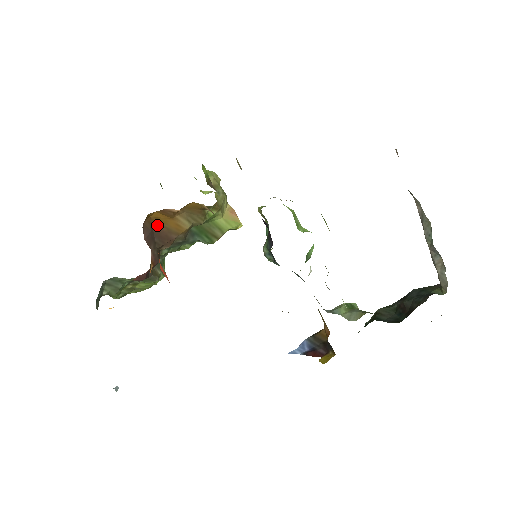
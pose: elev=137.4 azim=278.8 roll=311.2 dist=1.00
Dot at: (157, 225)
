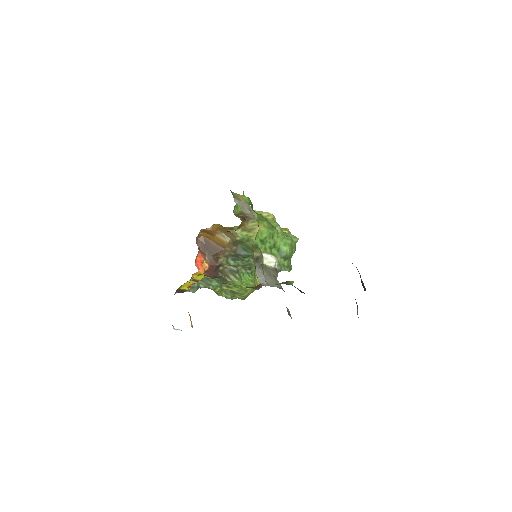
Dot at: (209, 241)
